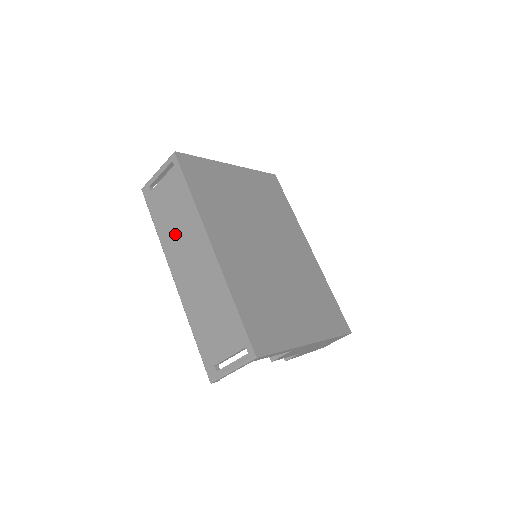
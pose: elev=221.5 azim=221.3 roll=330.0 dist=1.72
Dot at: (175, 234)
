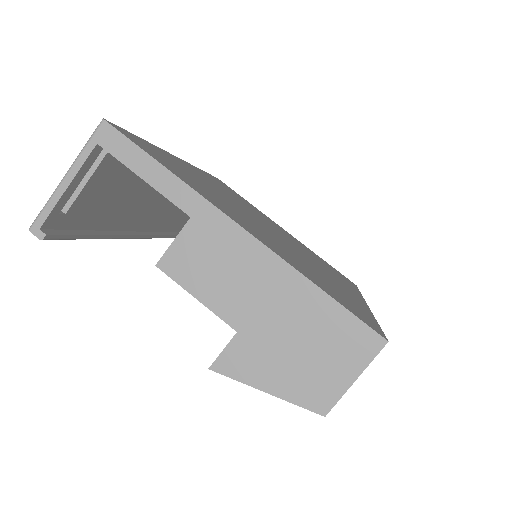
Dot at: occluded
